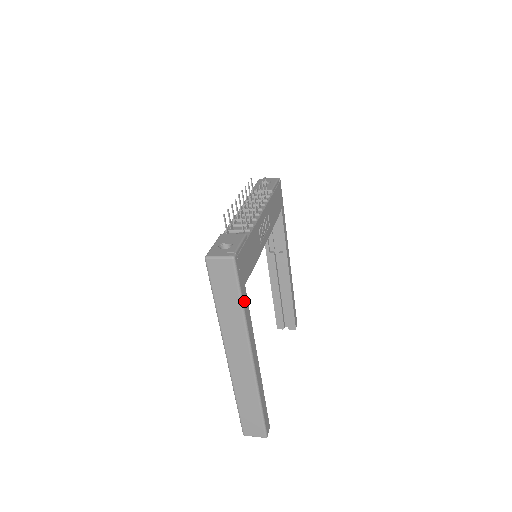
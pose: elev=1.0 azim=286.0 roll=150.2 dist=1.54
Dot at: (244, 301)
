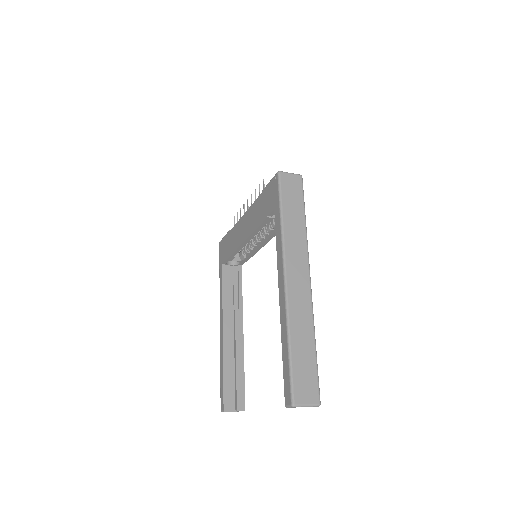
Dot at: occluded
